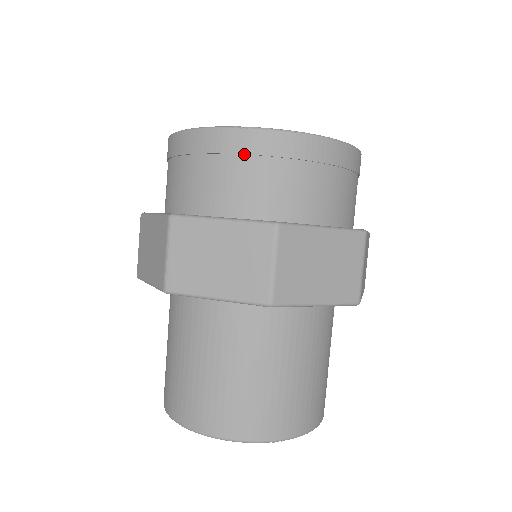
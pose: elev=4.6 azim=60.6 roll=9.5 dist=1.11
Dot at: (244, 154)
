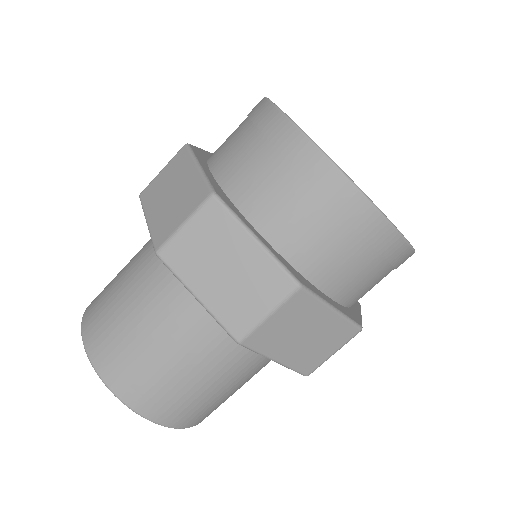
Dot at: (383, 256)
